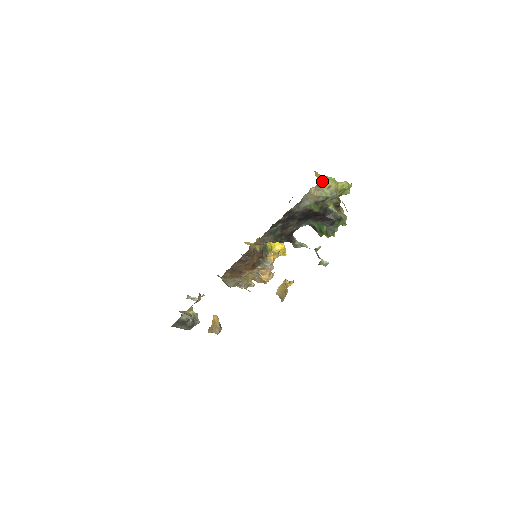
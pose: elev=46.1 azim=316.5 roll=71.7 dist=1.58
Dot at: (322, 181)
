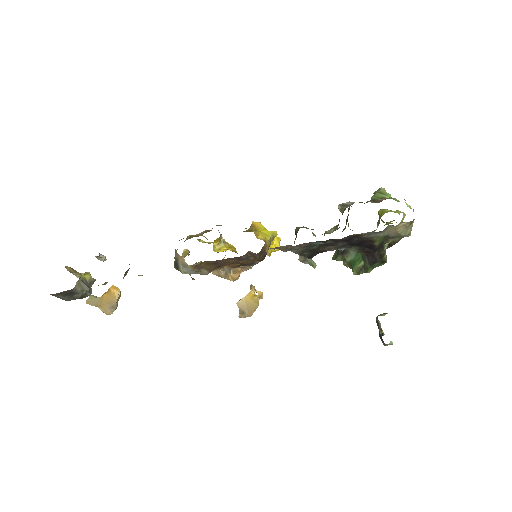
Dot at: occluded
